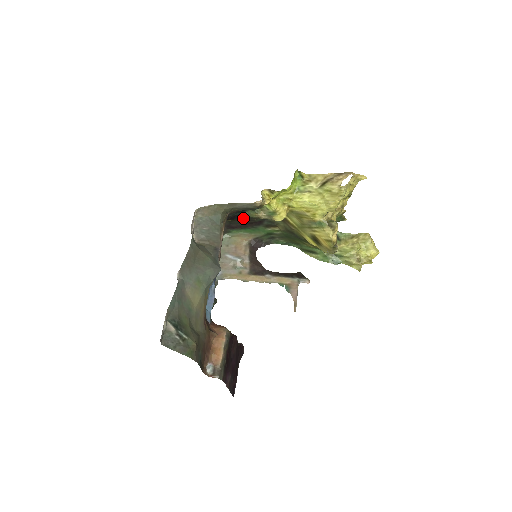
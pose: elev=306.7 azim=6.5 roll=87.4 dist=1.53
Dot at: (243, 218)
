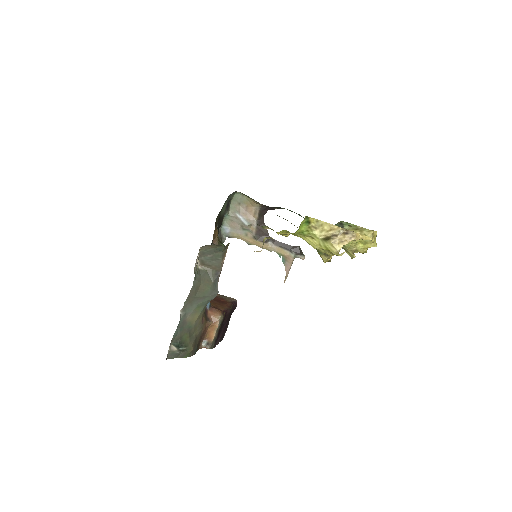
Dot at: occluded
